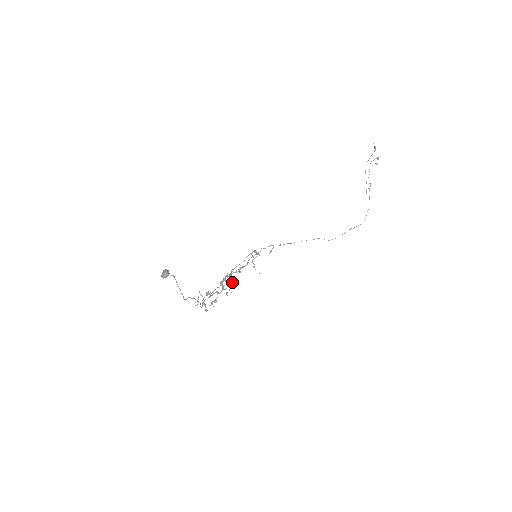
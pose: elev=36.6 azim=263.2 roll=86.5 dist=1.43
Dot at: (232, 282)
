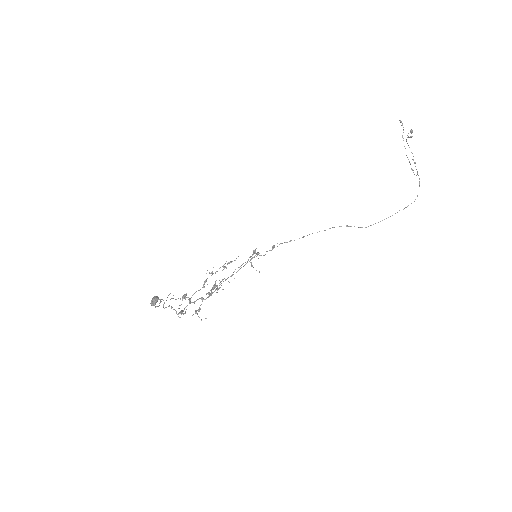
Dot at: occluded
